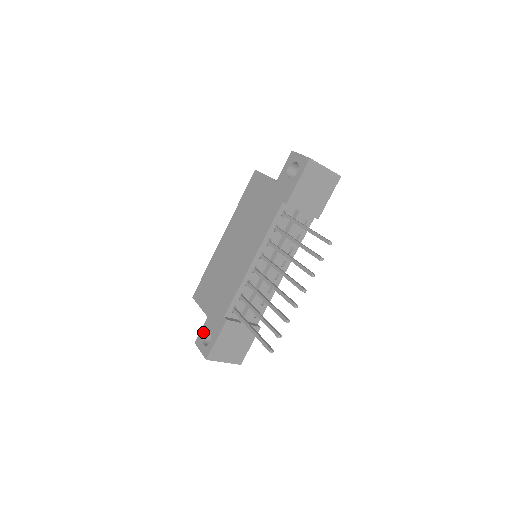
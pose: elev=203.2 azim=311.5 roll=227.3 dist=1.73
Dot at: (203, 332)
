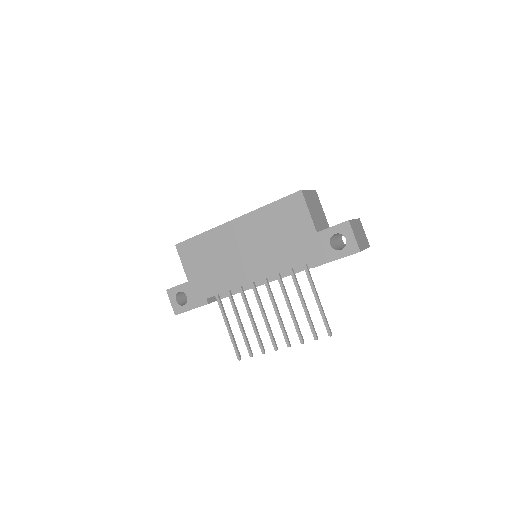
Dot at: (179, 290)
